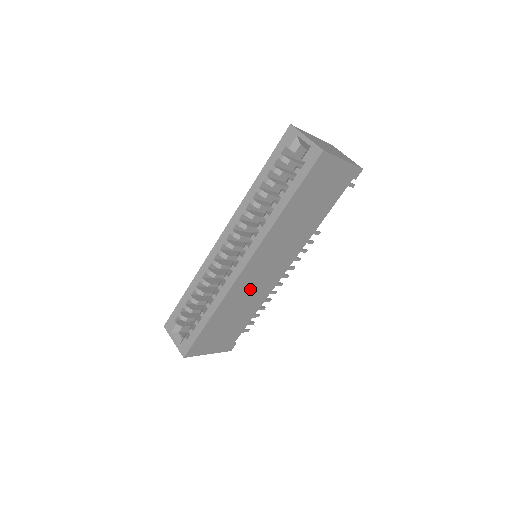
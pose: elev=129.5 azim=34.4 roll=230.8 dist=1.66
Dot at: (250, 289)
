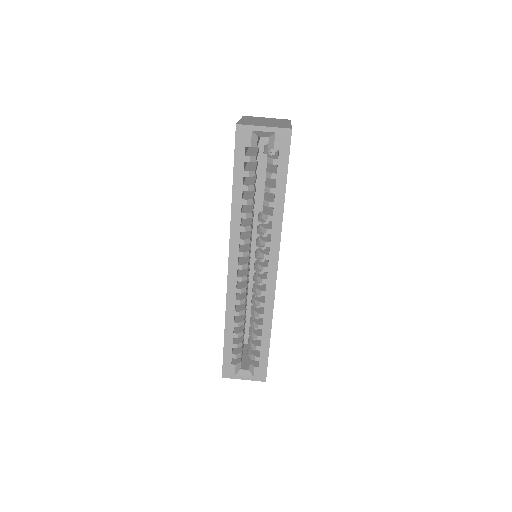
Dot at: occluded
